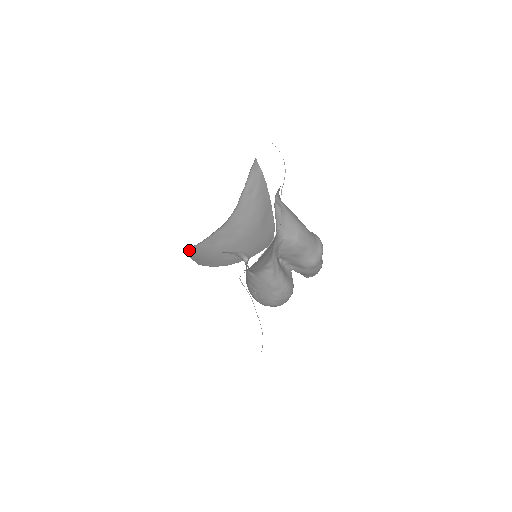
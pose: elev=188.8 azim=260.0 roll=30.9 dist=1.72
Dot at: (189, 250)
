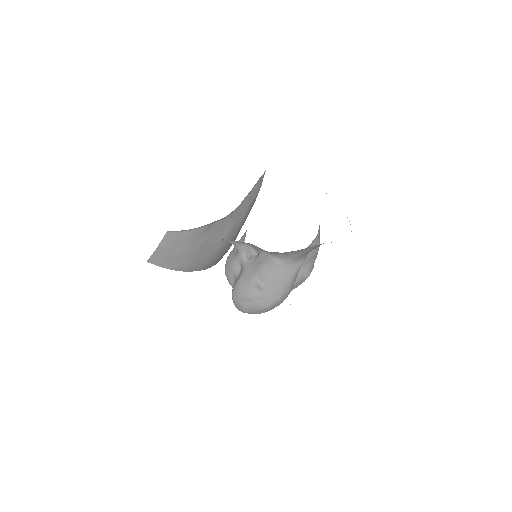
Dot at: (171, 235)
